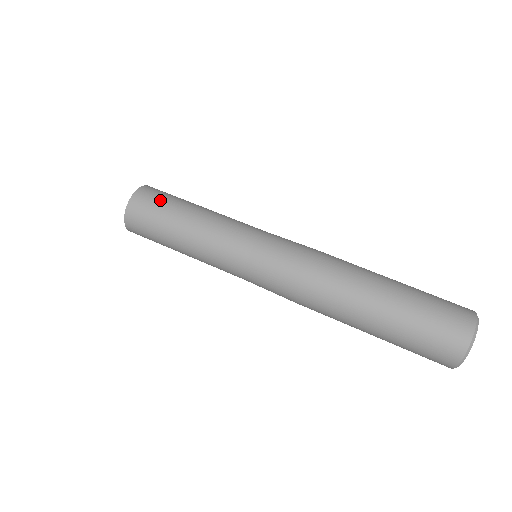
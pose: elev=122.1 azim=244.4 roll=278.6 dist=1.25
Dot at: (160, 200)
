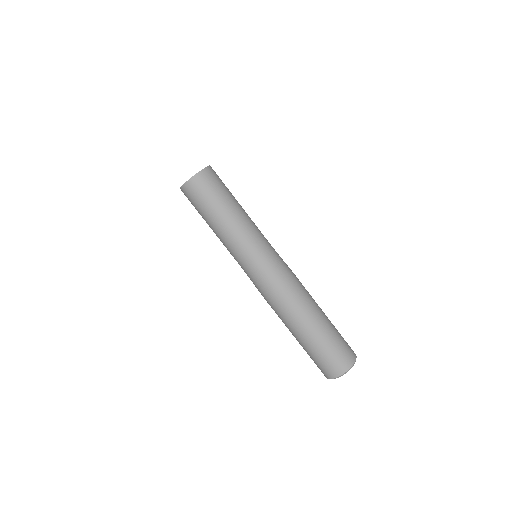
Dot at: (212, 190)
